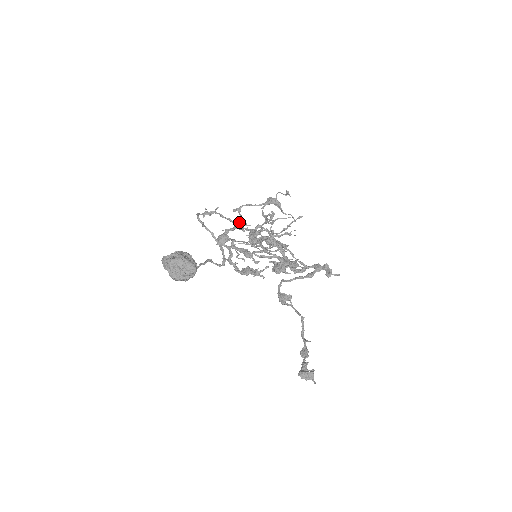
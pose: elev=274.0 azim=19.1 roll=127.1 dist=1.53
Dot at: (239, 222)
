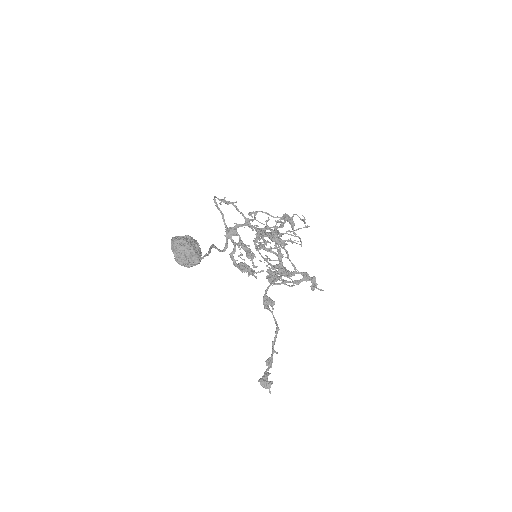
Dot at: occluded
